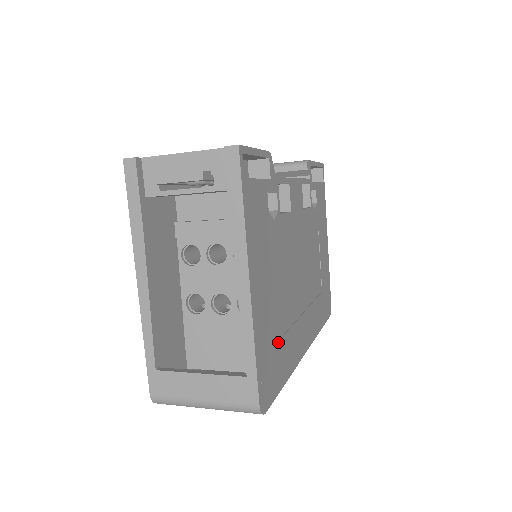
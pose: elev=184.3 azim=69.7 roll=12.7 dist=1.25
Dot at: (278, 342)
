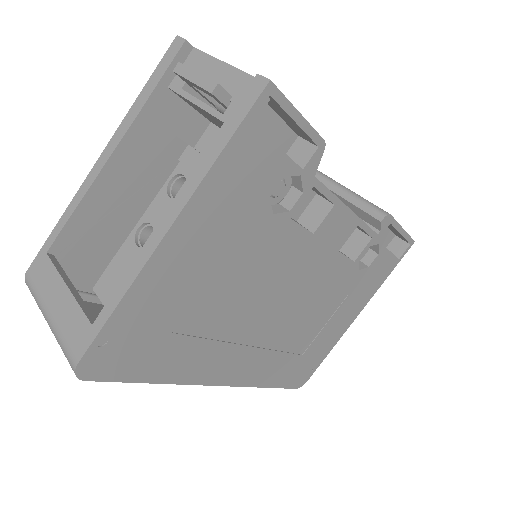
Dot at: (173, 334)
